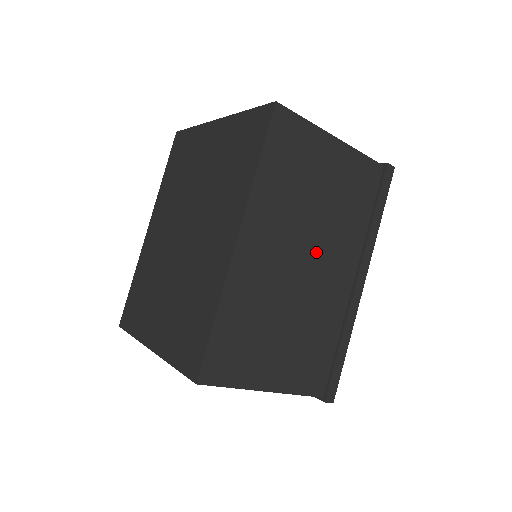
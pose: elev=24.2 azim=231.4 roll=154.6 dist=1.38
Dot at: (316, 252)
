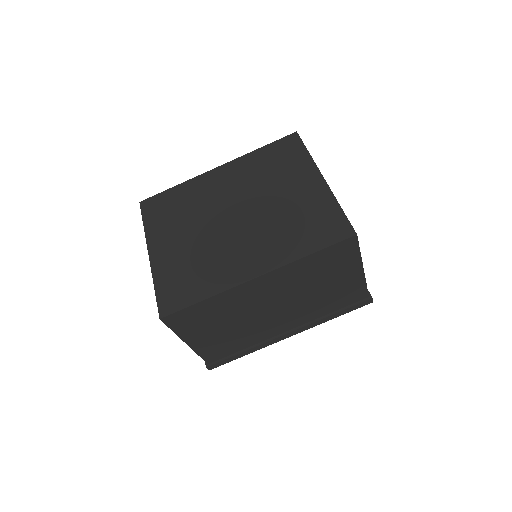
Dot at: (286, 308)
